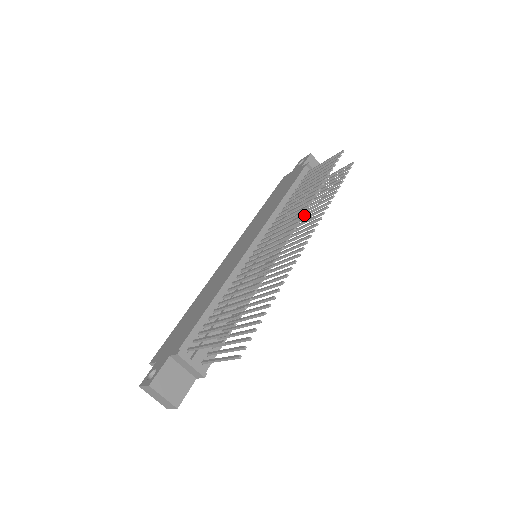
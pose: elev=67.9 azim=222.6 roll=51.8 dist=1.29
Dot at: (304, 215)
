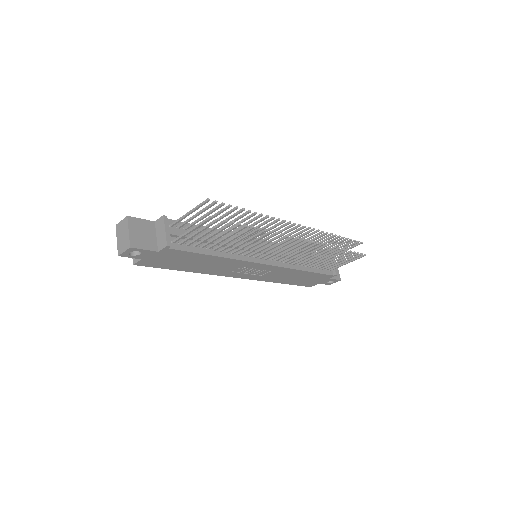
Dot at: (309, 259)
